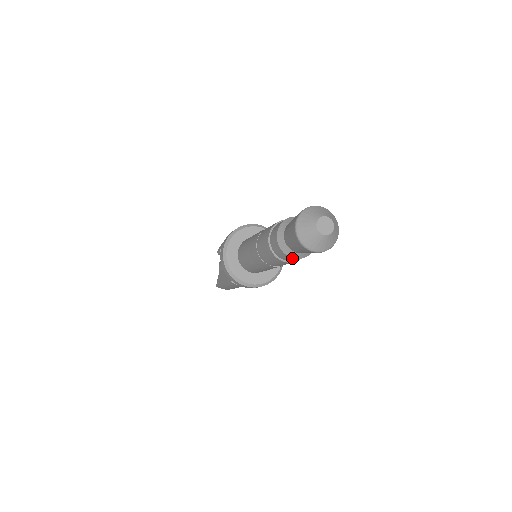
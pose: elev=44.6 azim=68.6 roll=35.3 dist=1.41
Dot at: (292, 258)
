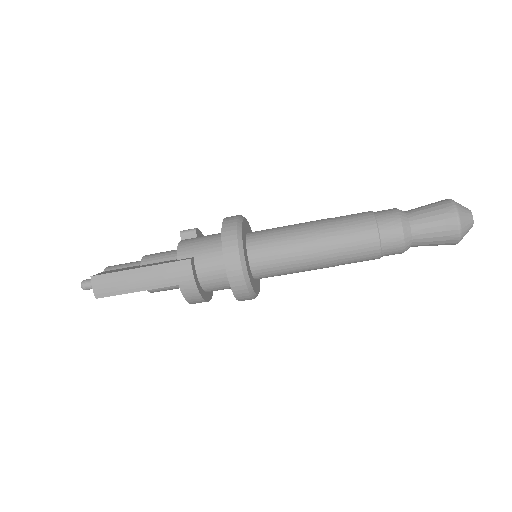
Dot at: (401, 233)
